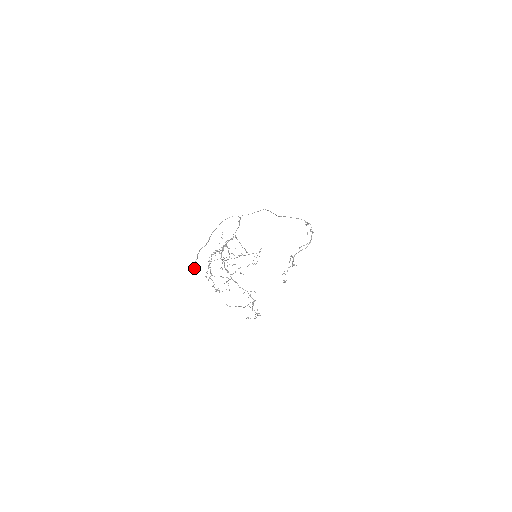
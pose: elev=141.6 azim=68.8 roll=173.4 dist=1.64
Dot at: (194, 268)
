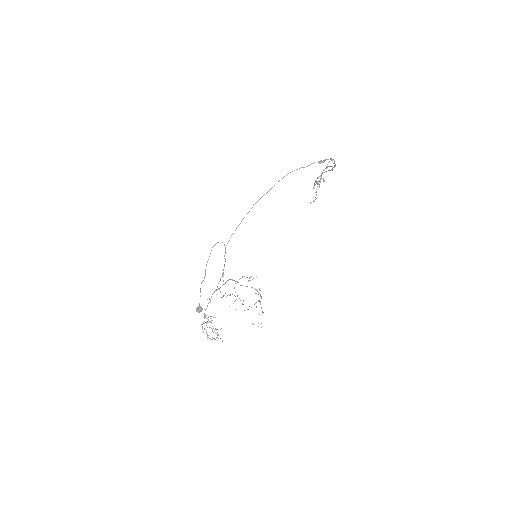
Dot at: (199, 312)
